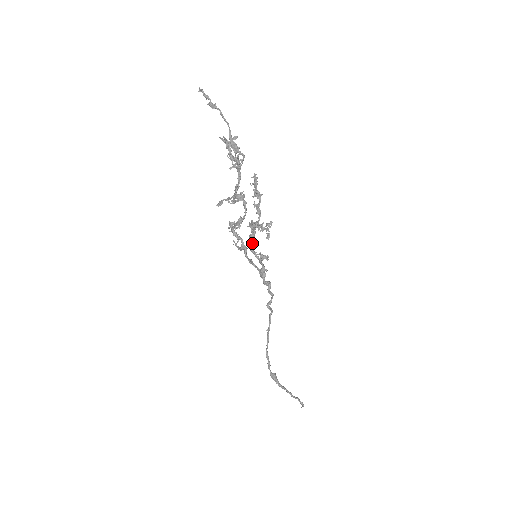
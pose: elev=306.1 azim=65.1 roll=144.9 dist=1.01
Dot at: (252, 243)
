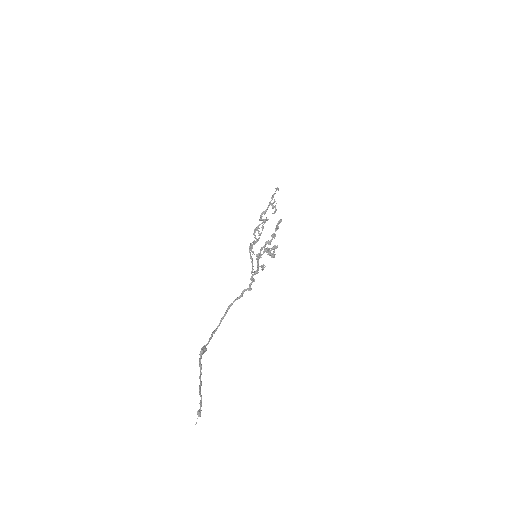
Dot at: (260, 253)
